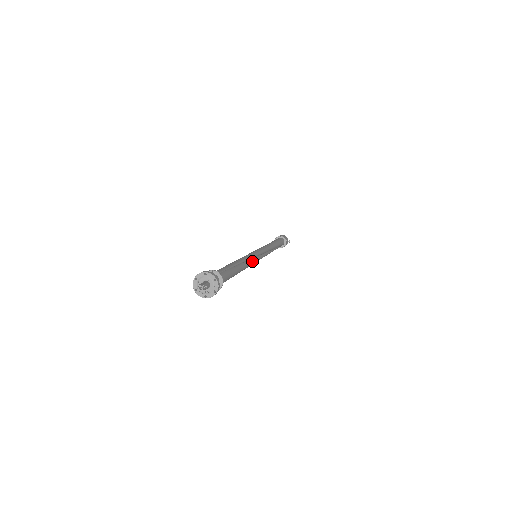
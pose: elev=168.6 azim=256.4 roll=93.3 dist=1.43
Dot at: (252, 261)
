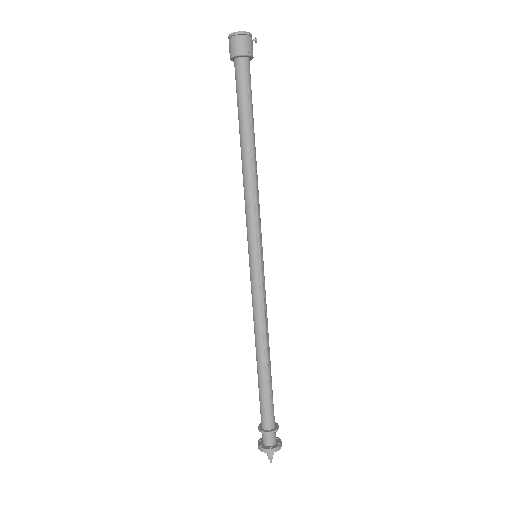
Dot at: (264, 297)
